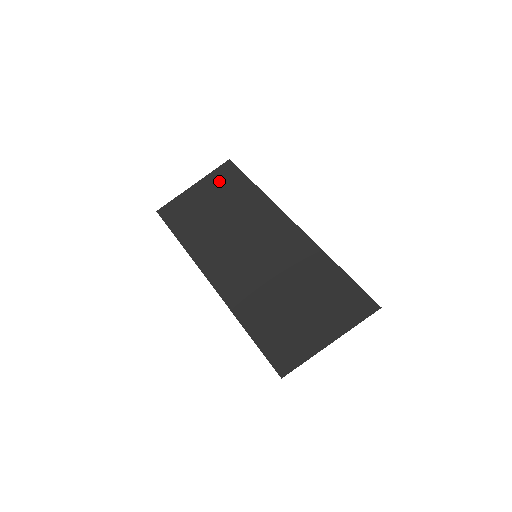
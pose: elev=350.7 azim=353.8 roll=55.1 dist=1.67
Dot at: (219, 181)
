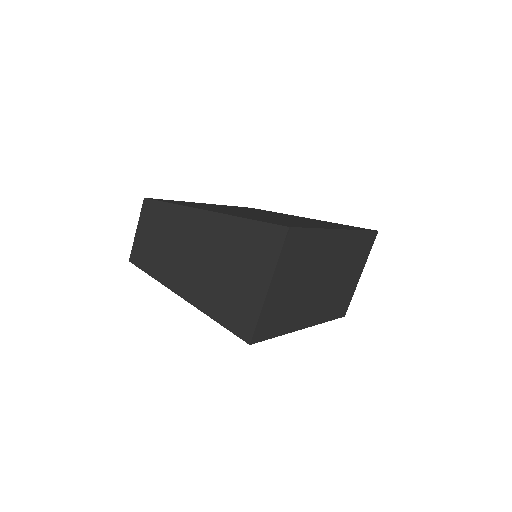
Dot at: (146, 216)
